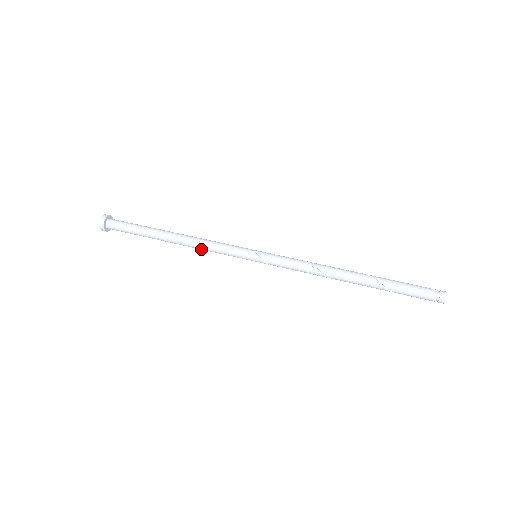
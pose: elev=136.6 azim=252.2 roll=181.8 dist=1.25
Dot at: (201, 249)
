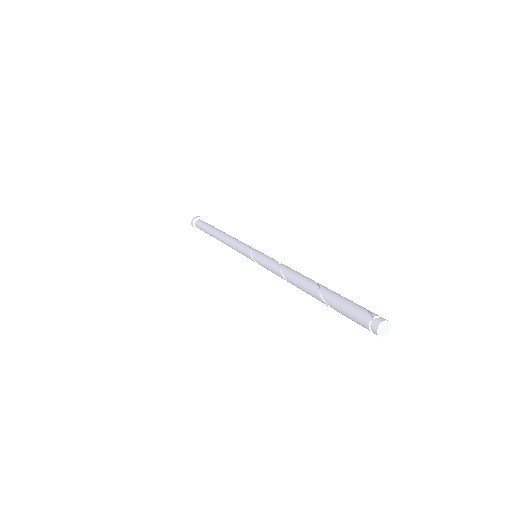
Dot at: occluded
